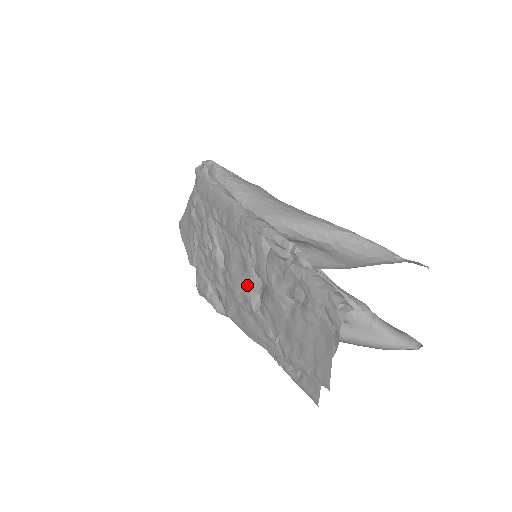
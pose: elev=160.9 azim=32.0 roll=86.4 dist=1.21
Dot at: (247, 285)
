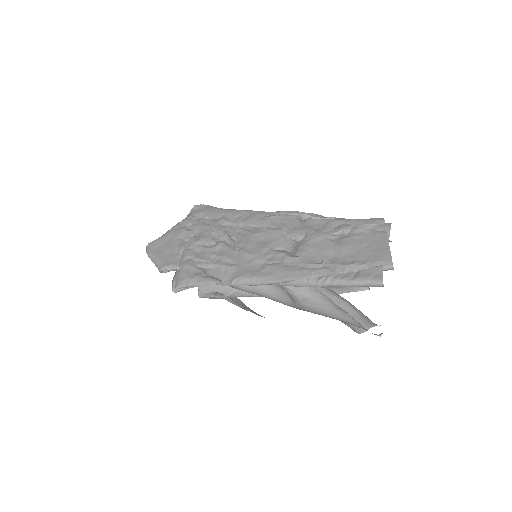
Dot at: (276, 247)
